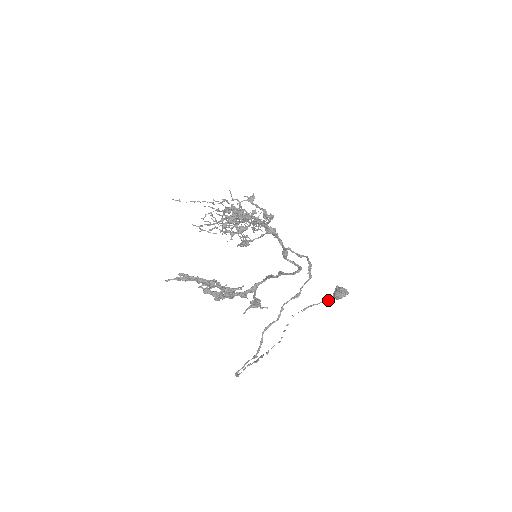
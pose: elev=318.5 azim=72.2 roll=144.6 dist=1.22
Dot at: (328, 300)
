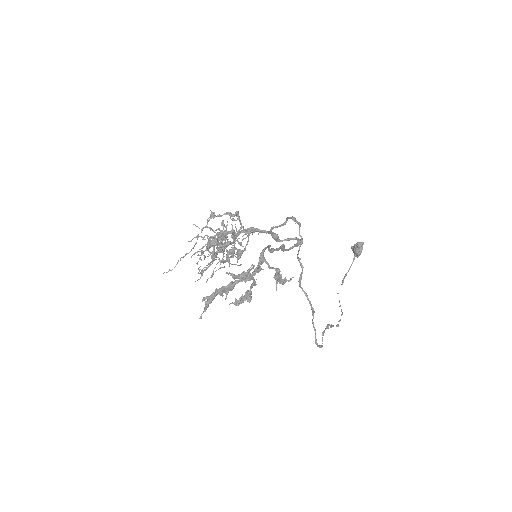
Dot at: (353, 261)
